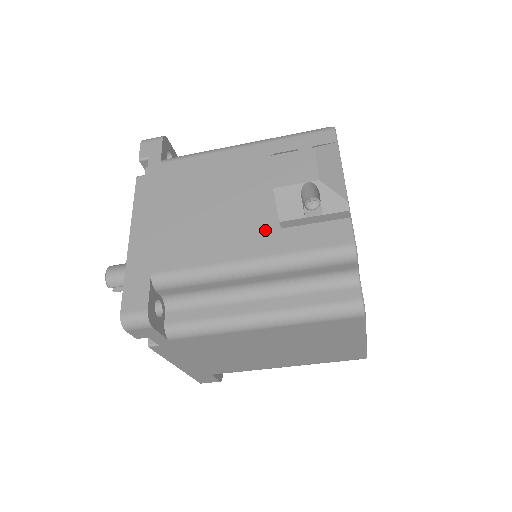
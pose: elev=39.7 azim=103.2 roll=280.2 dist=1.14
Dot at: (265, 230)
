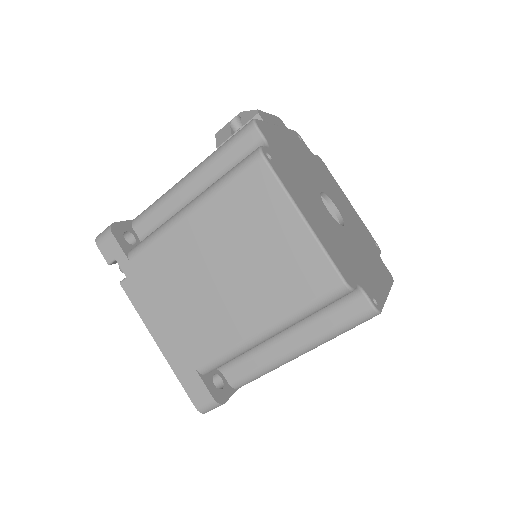
Dot at: occluded
